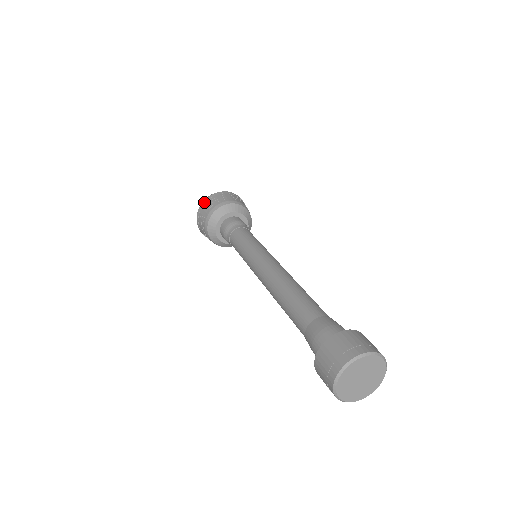
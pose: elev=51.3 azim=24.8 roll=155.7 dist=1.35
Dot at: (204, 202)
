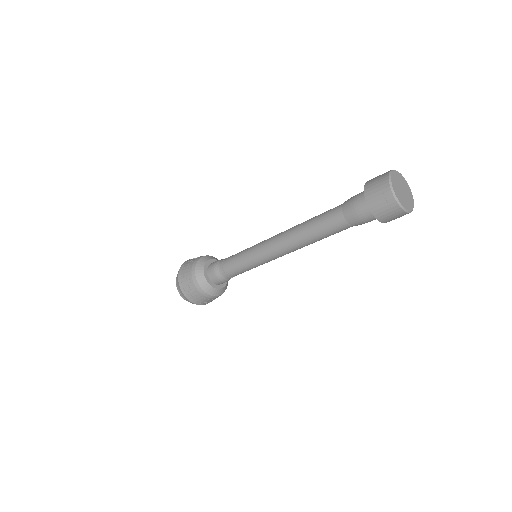
Dot at: (179, 274)
